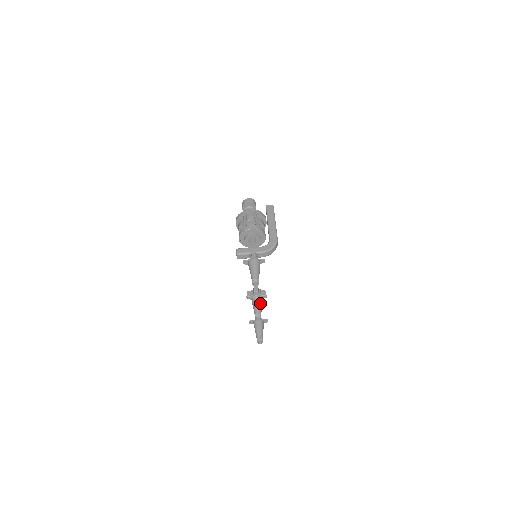
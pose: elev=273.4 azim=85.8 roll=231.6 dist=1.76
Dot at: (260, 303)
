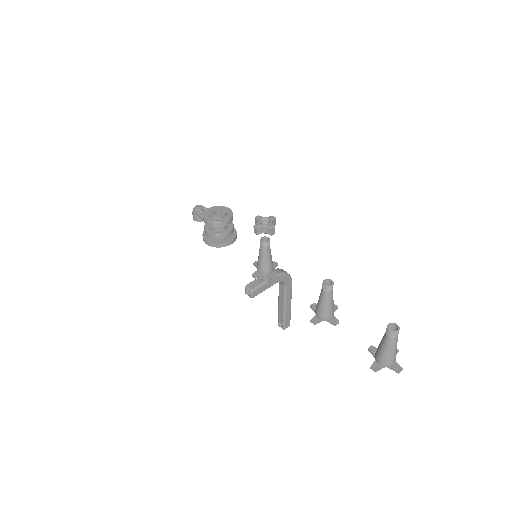
Dot at: occluded
